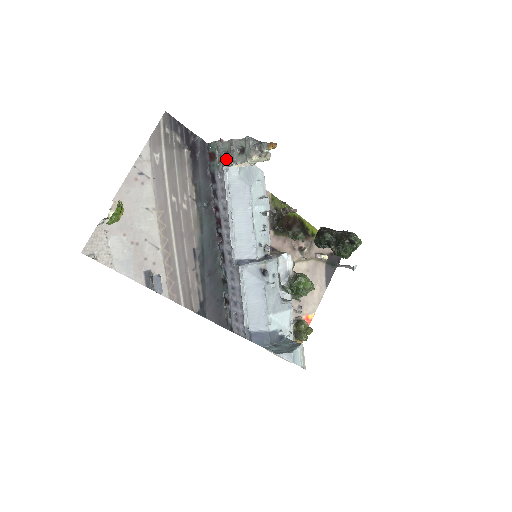
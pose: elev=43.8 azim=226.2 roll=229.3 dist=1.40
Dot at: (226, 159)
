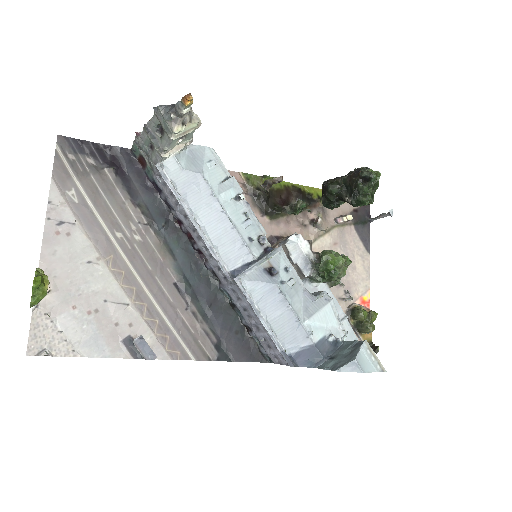
Dot at: (154, 154)
